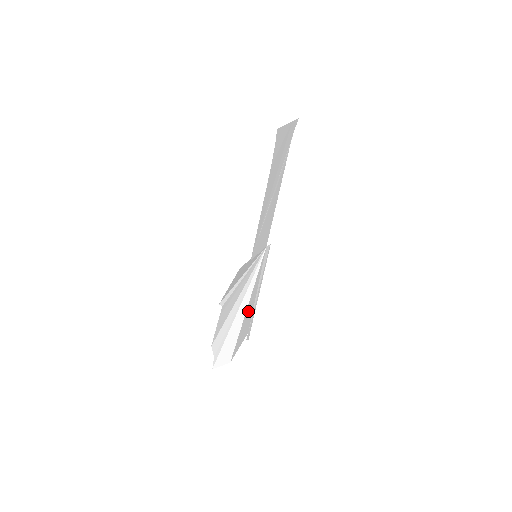
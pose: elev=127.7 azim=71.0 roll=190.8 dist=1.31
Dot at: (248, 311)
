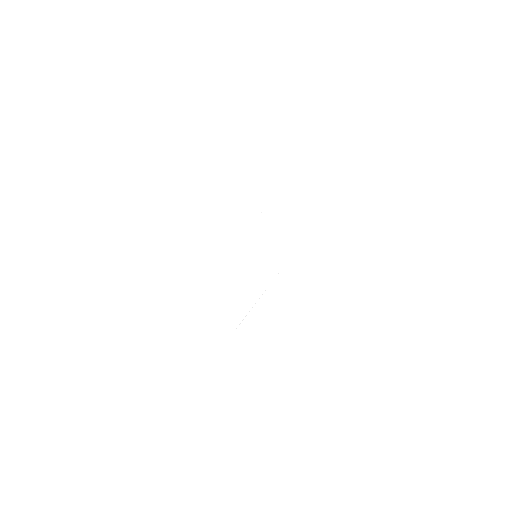
Dot at: (237, 300)
